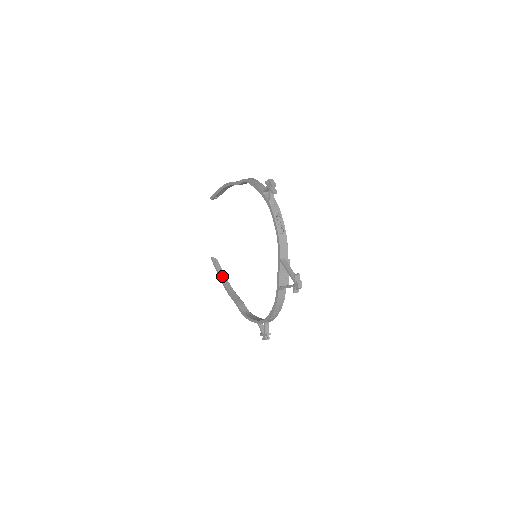
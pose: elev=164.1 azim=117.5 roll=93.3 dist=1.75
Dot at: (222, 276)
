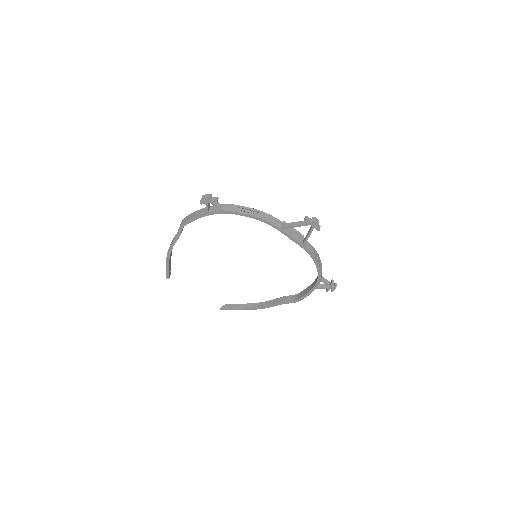
Dot at: (245, 307)
